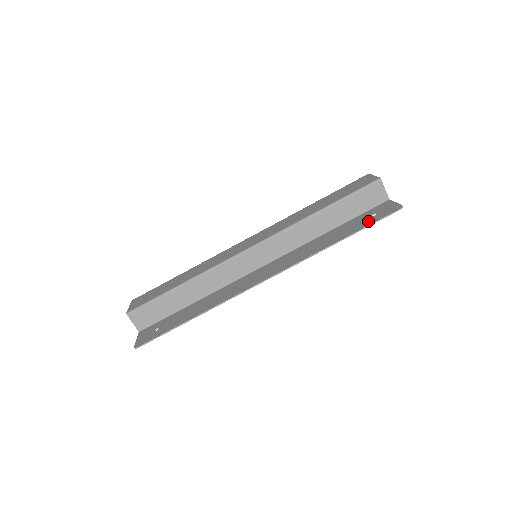
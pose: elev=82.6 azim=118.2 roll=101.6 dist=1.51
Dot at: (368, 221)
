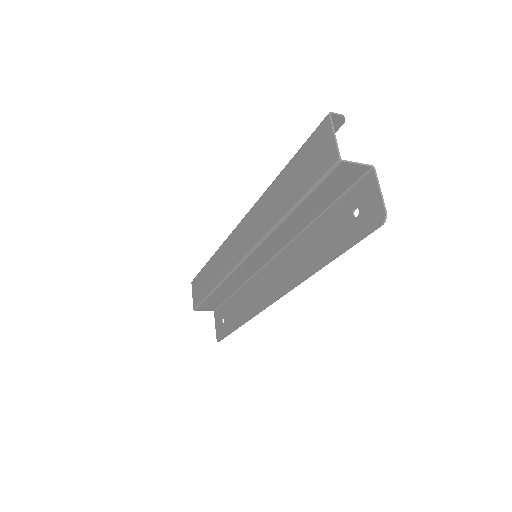
Dot at: (349, 233)
